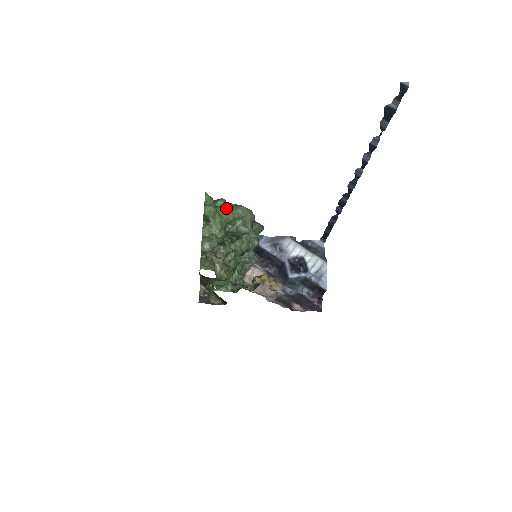
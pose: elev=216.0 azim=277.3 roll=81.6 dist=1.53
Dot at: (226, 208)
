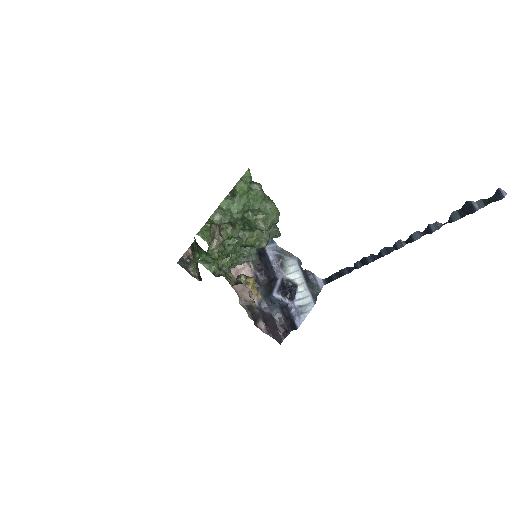
Dot at: (258, 195)
